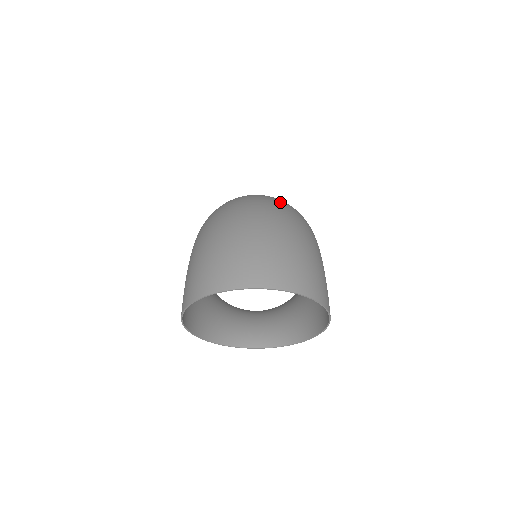
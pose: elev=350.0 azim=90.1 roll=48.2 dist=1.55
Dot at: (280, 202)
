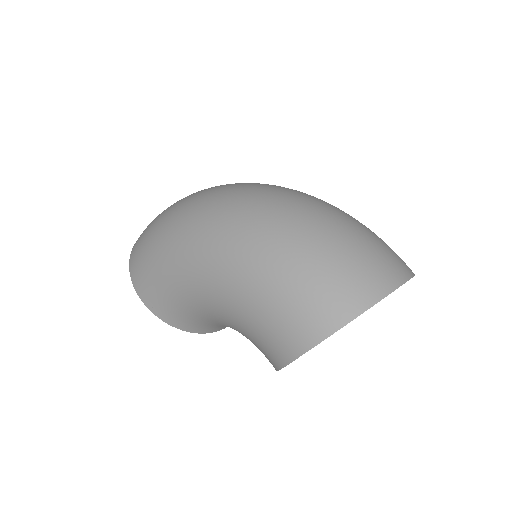
Dot at: occluded
